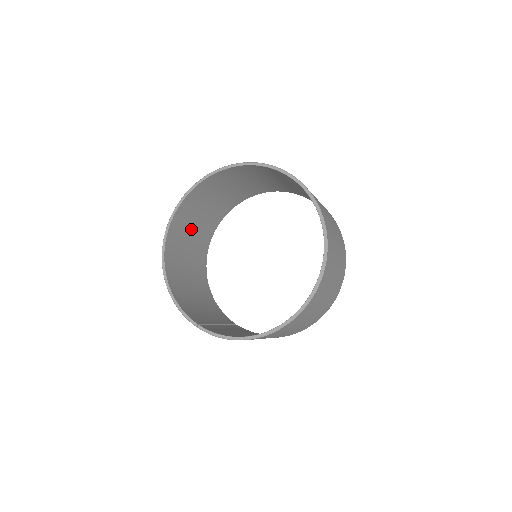
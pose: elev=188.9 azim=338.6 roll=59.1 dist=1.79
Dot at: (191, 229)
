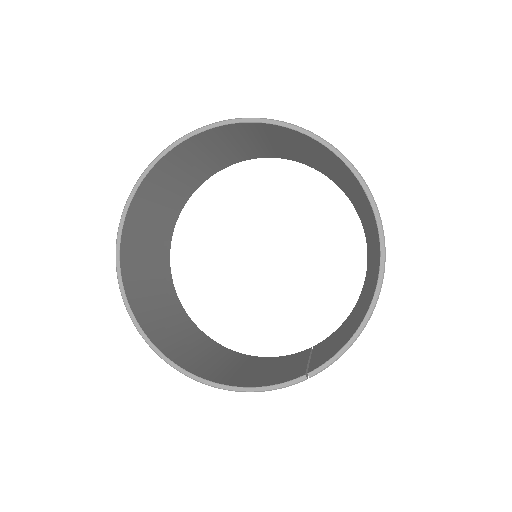
Dot at: (163, 319)
